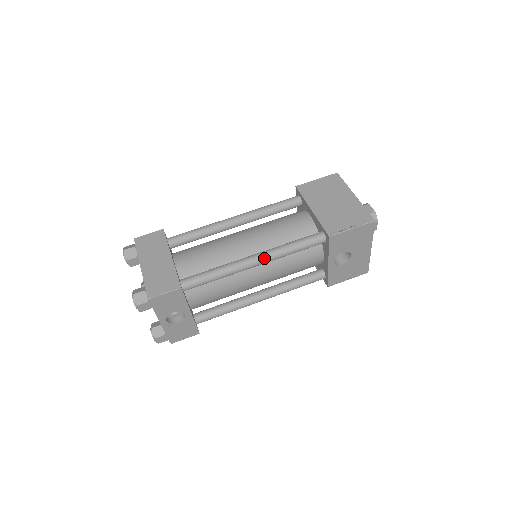
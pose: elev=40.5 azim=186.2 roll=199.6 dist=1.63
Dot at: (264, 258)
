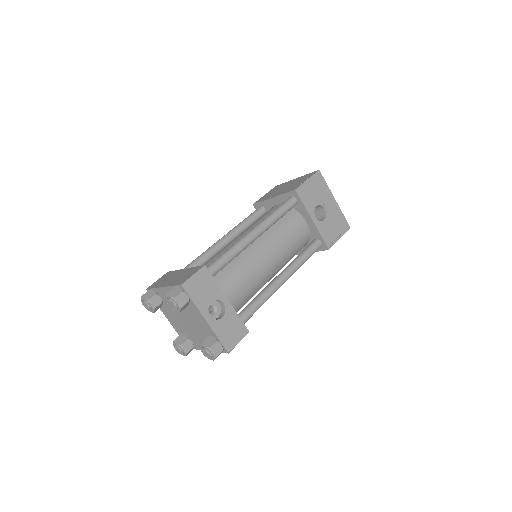
Dot at: (259, 227)
